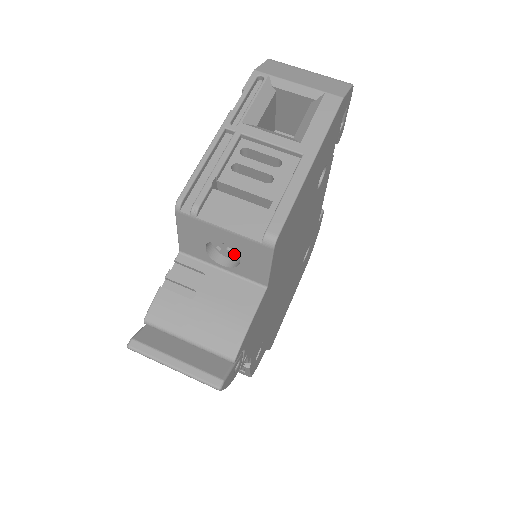
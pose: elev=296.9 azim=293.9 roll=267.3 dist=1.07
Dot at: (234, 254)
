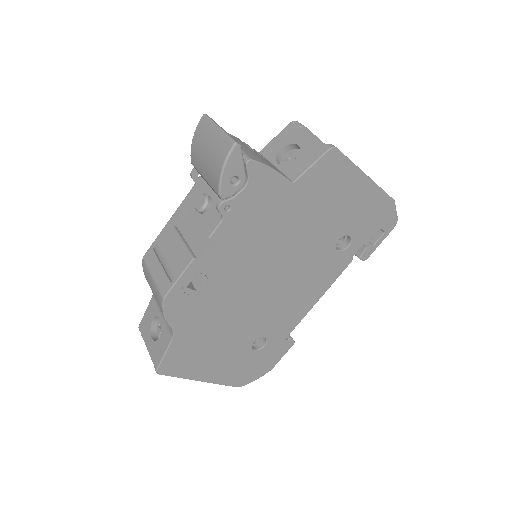
Dot at: occluded
